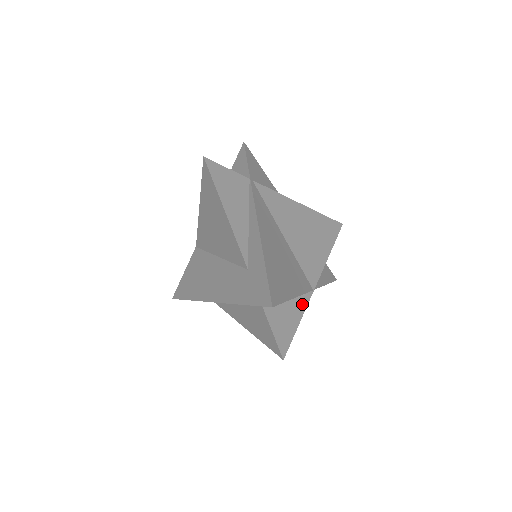
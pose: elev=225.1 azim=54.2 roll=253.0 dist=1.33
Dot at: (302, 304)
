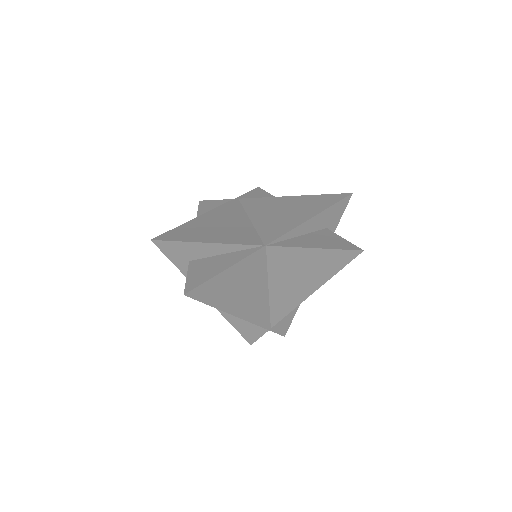
Dot at: (240, 257)
